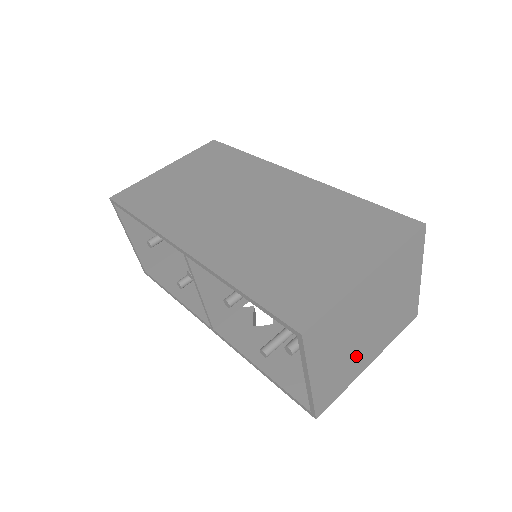
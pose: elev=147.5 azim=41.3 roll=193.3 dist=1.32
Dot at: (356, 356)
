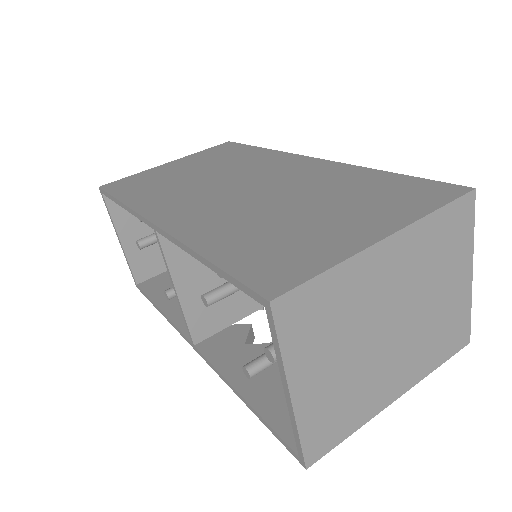
Dot at: (371, 377)
